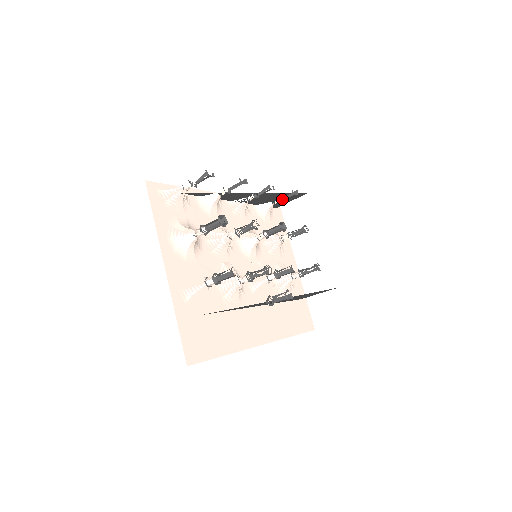
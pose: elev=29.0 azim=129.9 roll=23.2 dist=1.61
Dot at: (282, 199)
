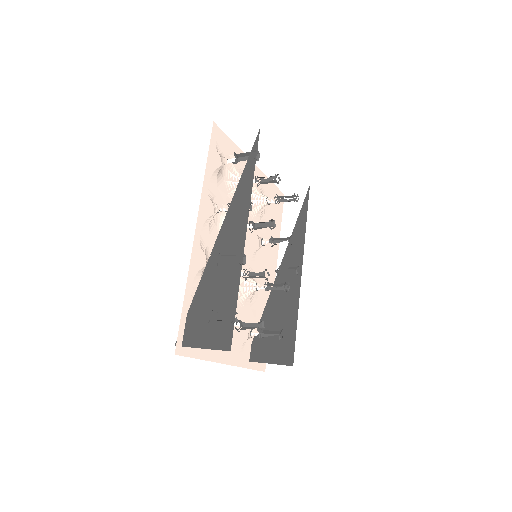
Dot at: (237, 156)
